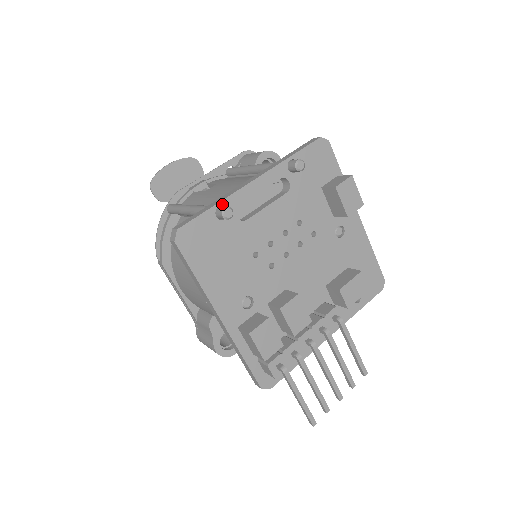
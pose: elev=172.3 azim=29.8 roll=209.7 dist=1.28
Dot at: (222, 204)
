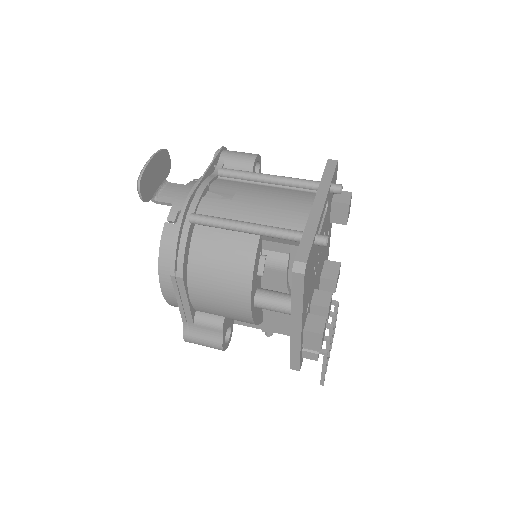
Dot at: (316, 232)
